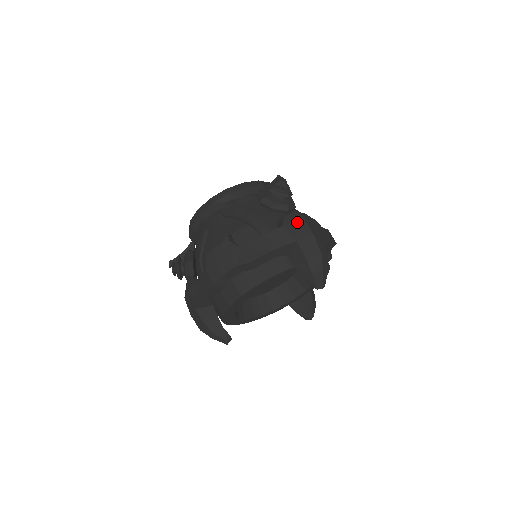
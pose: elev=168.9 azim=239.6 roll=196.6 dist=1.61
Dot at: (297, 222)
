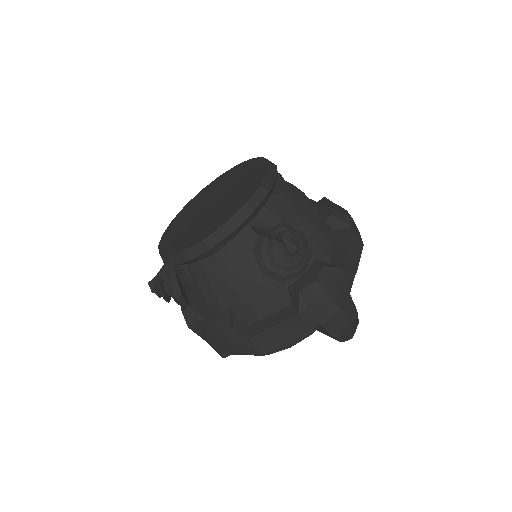
Dot at: (319, 301)
